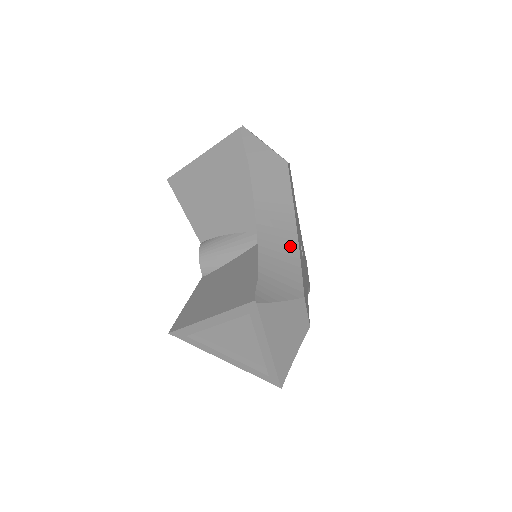
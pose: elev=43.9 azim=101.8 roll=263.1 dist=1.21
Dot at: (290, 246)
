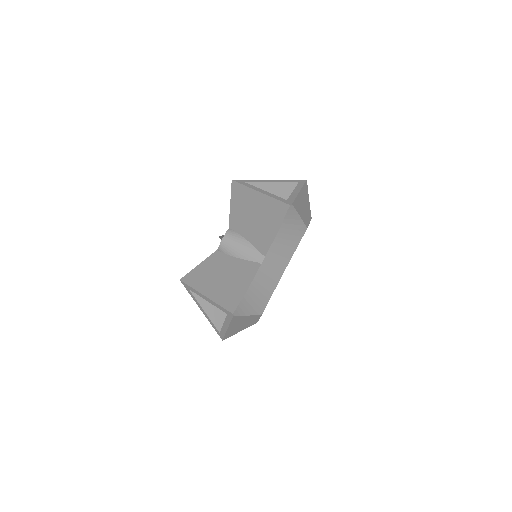
Dot at: occluded
